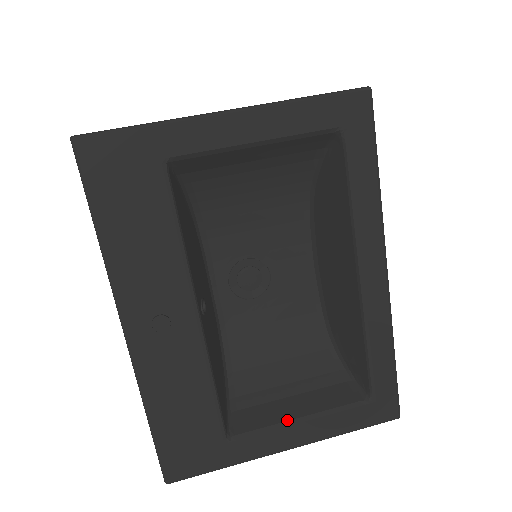
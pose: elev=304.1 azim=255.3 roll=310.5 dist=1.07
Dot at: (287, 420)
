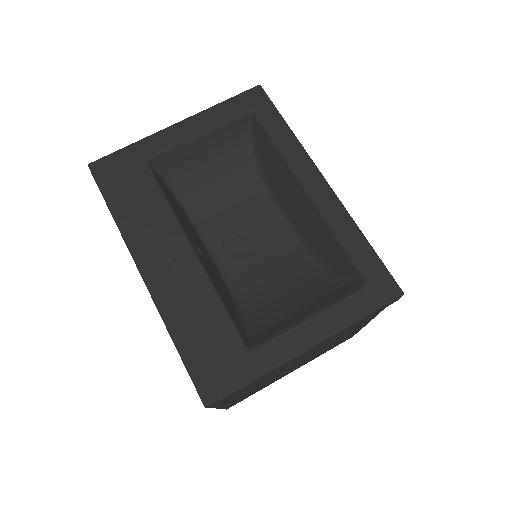
Dot at: (297, 321)
